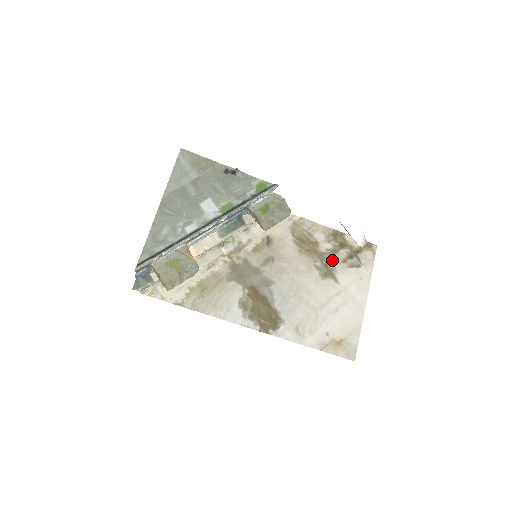
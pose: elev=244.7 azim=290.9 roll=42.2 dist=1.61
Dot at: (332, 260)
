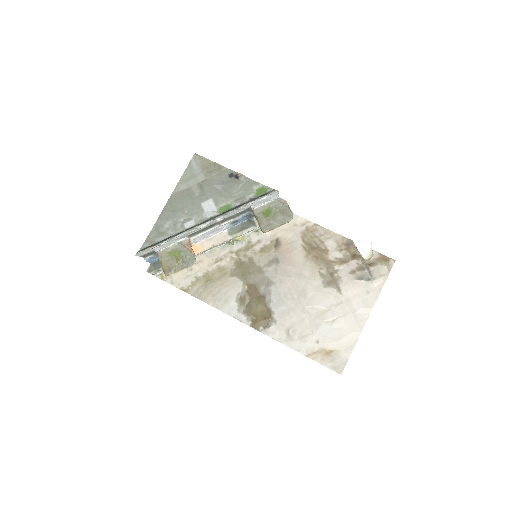
Dot at: (339, 269)
